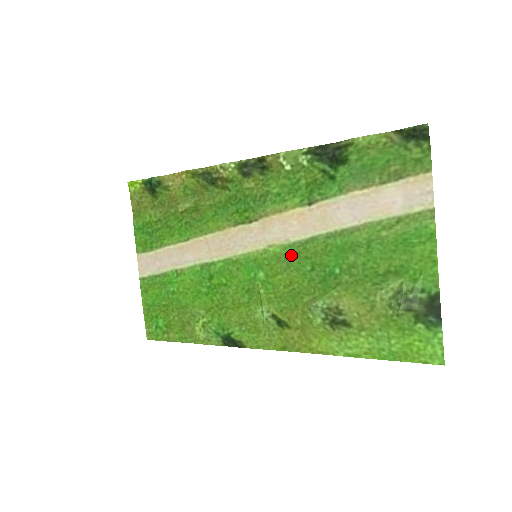
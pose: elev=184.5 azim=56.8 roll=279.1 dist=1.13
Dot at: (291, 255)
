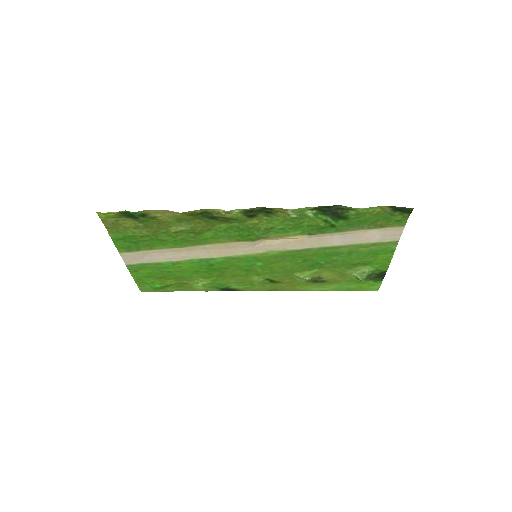
Dot at: (287, 256)
